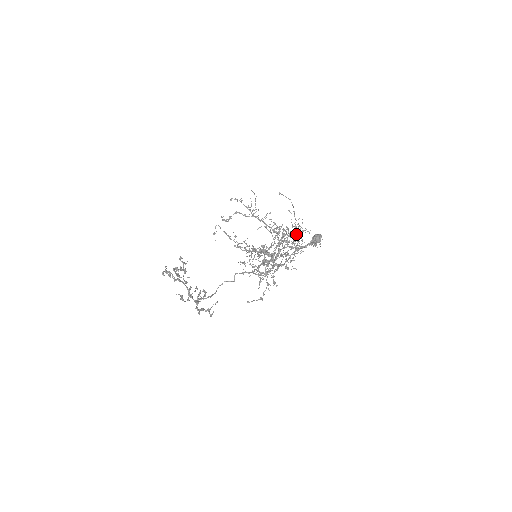
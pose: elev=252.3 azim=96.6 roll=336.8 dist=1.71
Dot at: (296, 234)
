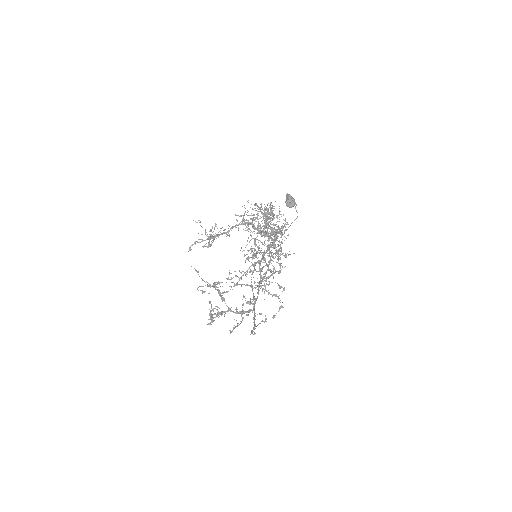
Dot at: occluded
